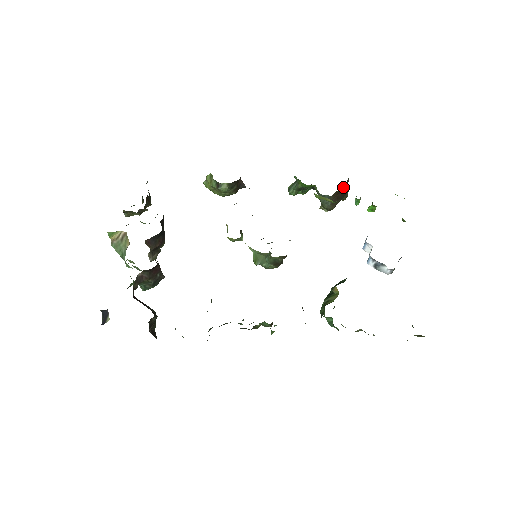
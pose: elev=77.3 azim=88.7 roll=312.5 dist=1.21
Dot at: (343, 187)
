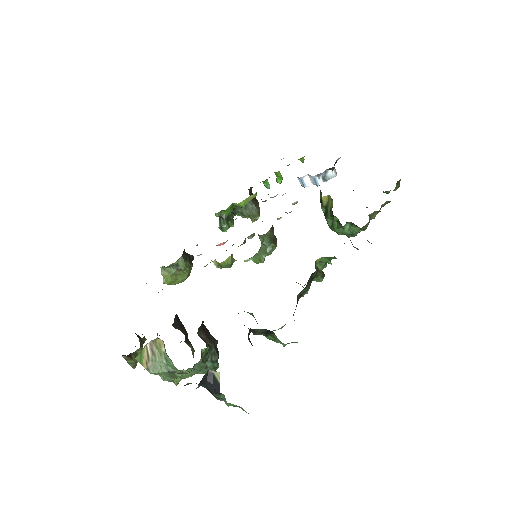
Dot at: occluded
